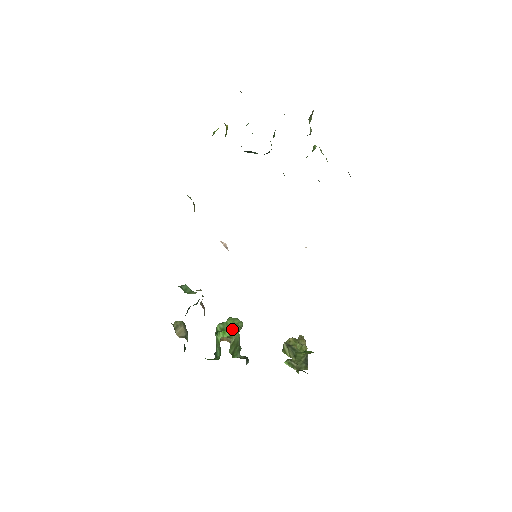
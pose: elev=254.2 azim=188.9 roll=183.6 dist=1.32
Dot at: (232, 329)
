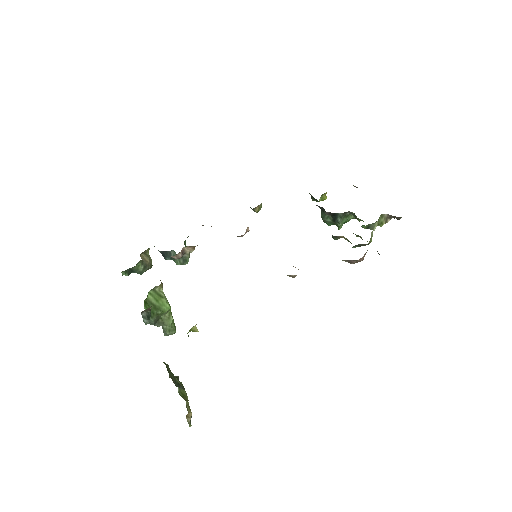
Dot at: occluded
